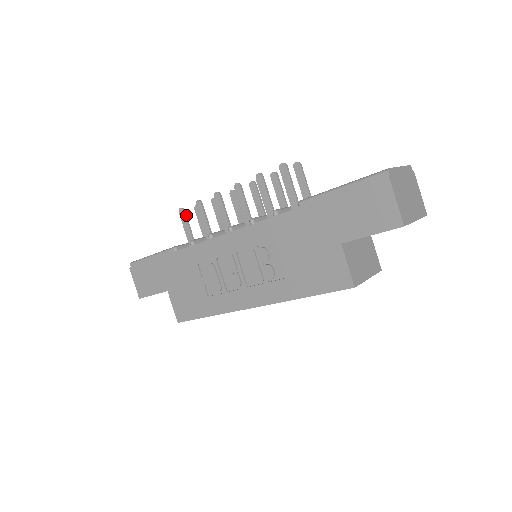
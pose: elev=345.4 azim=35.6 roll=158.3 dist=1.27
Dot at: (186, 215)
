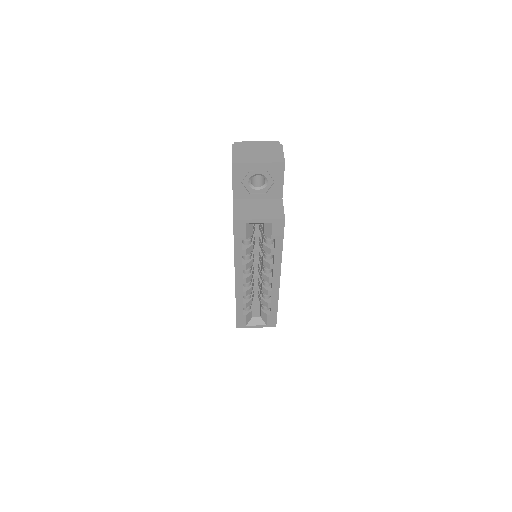
Dot at: occluded
